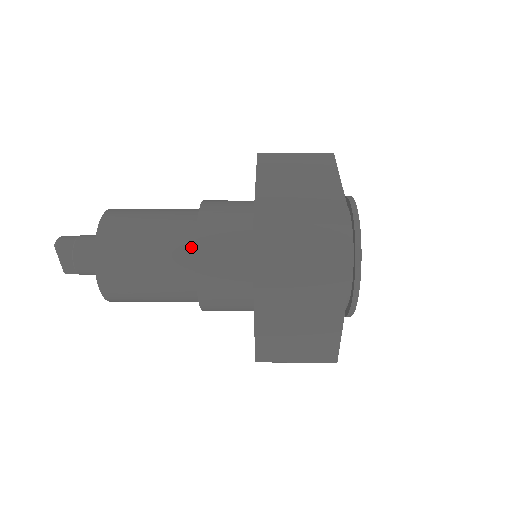
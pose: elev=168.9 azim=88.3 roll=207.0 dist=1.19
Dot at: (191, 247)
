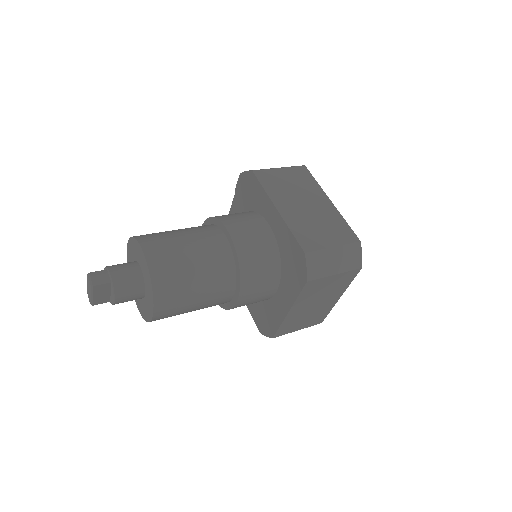
Dot at: (231, 267)
